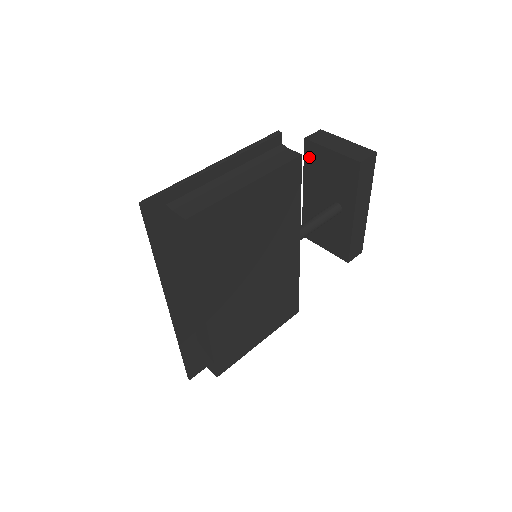
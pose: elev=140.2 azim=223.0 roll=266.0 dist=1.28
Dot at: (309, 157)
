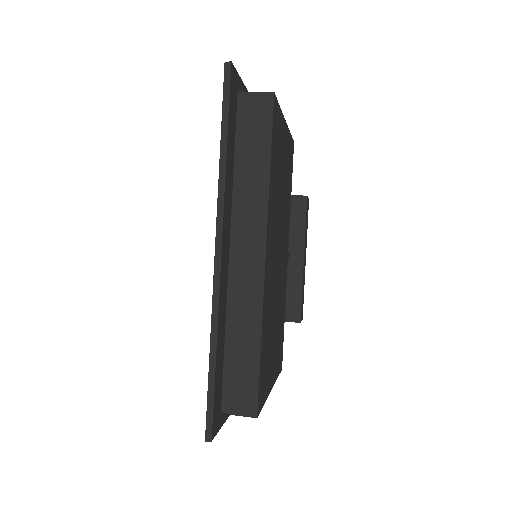
Dot at: occluded
